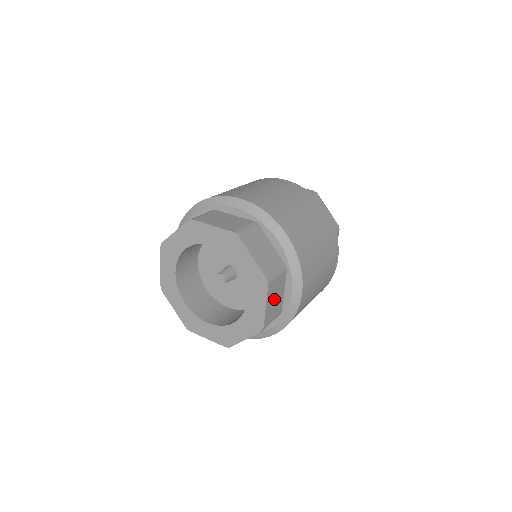
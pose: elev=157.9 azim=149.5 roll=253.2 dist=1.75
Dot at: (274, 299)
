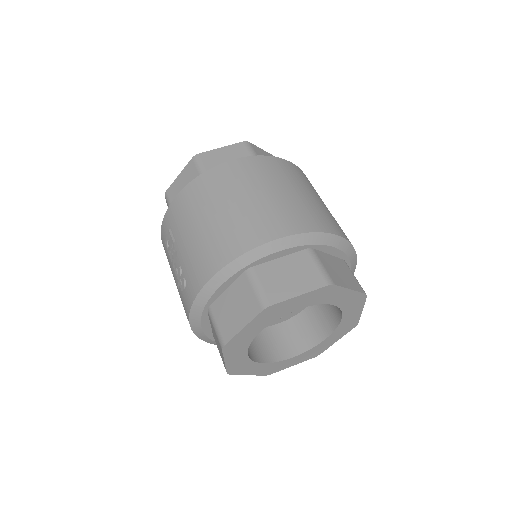
Dot at: occluded
